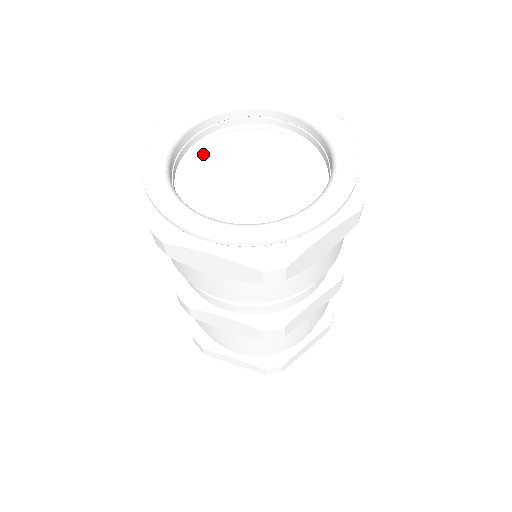
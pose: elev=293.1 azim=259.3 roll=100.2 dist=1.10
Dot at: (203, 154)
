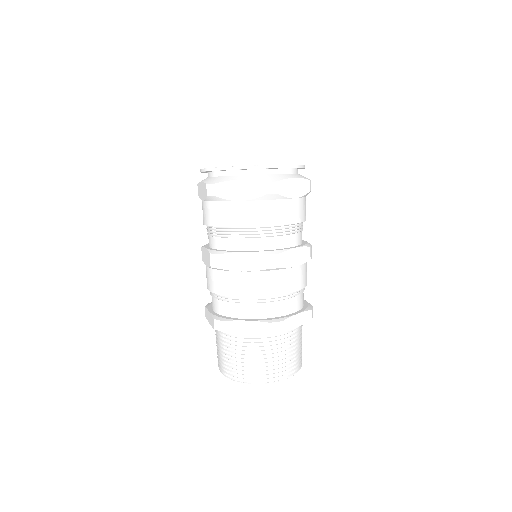
Dot at: occluded
